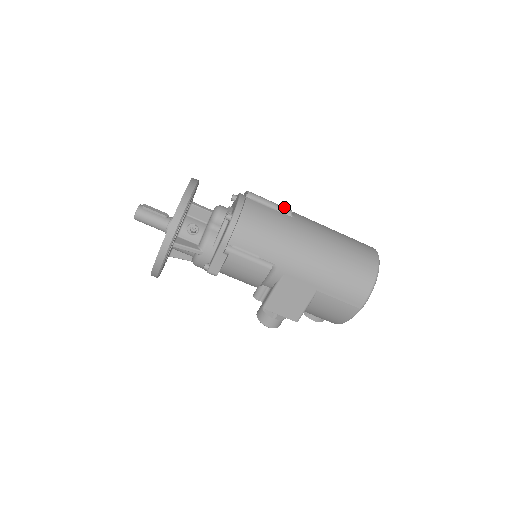
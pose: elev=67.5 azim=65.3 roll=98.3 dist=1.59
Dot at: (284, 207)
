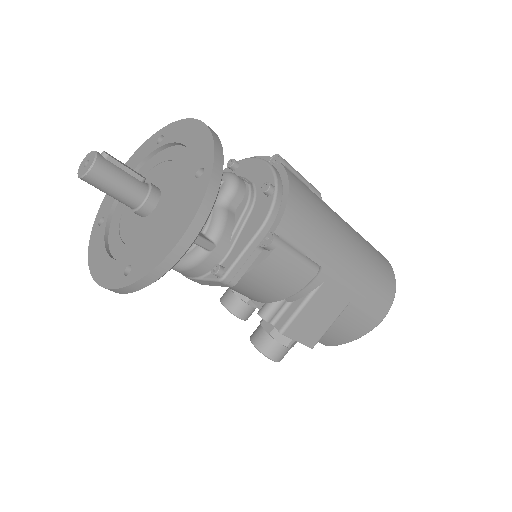
Dot at: (312, 185)
